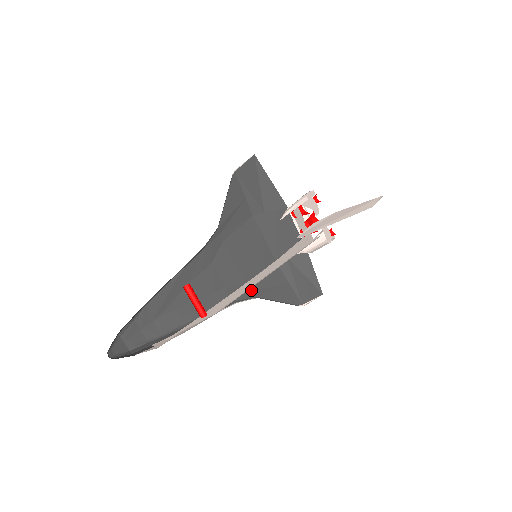
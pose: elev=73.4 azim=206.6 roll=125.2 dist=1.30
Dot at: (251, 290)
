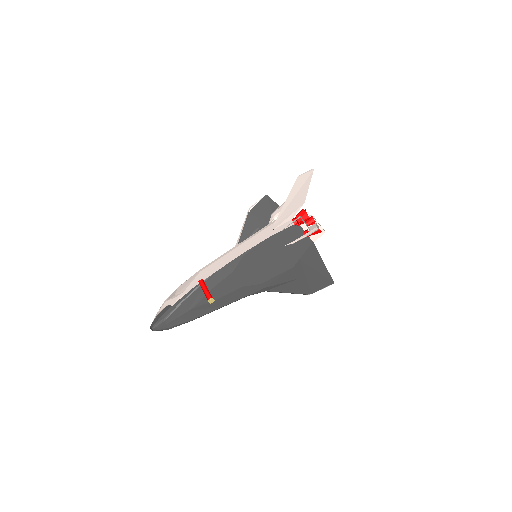
Dot at: (264, 287)
